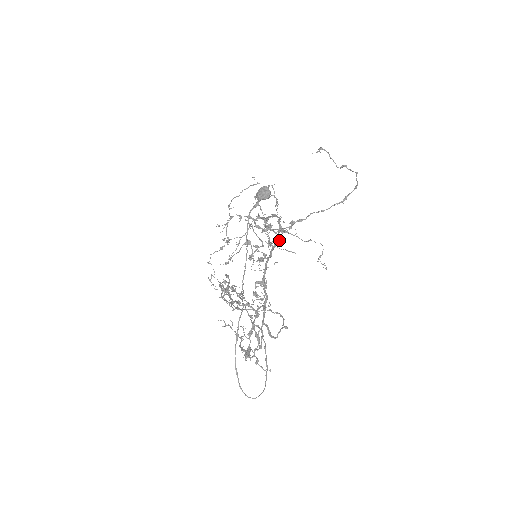
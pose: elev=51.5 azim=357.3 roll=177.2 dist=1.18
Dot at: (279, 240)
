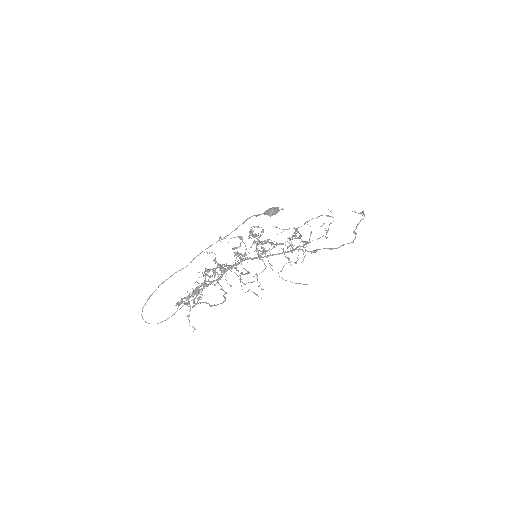
Dot at: (263, 251)
